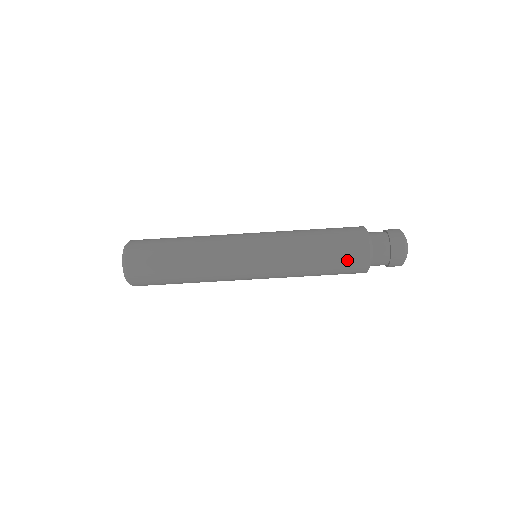
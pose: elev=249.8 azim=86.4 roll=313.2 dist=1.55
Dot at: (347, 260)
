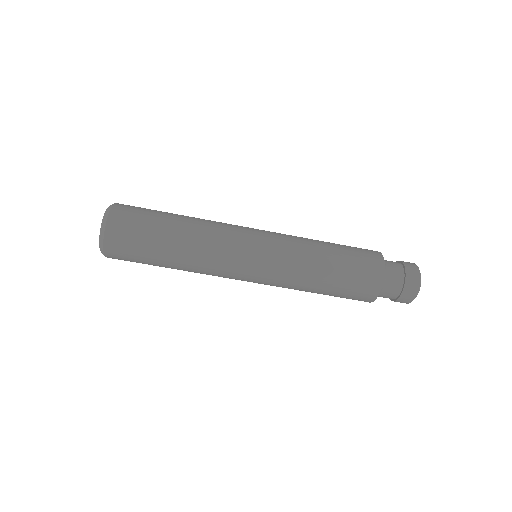
Dot at: (360, 273)
